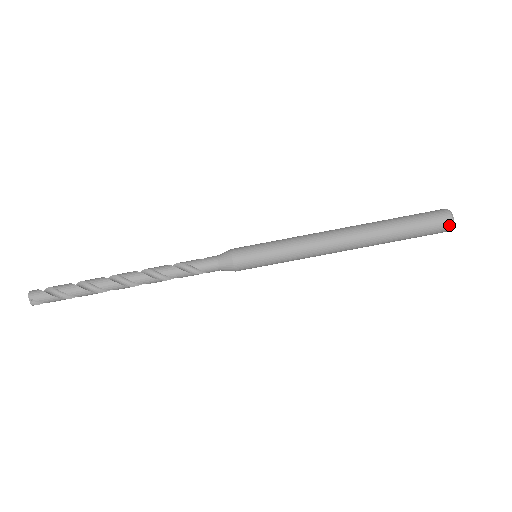
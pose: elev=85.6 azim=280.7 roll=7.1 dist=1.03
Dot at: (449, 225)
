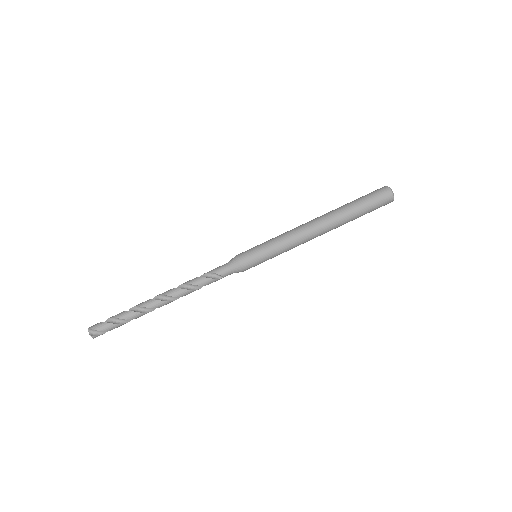
Dot at: (388, 192)
